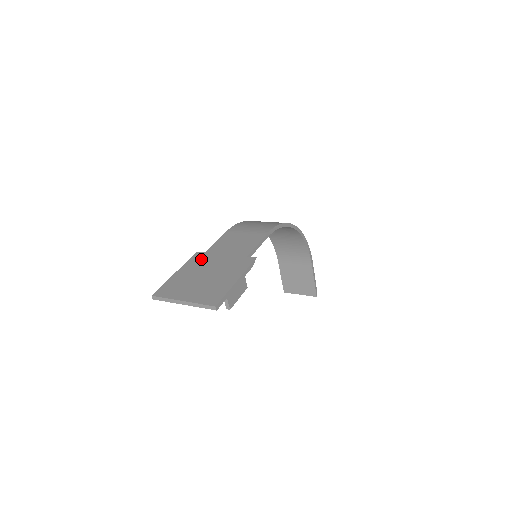
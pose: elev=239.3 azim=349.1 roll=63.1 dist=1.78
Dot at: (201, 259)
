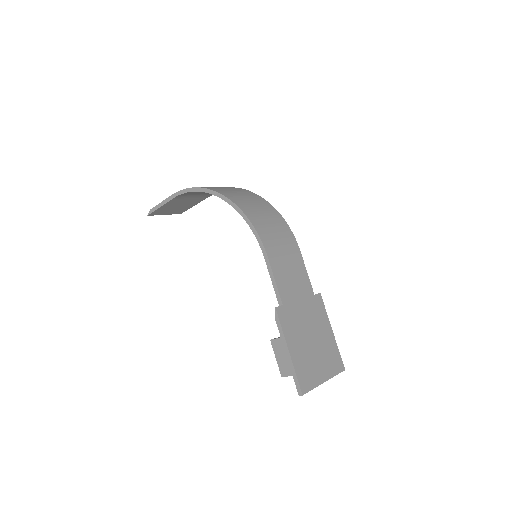
Dot at: (290, 318)
